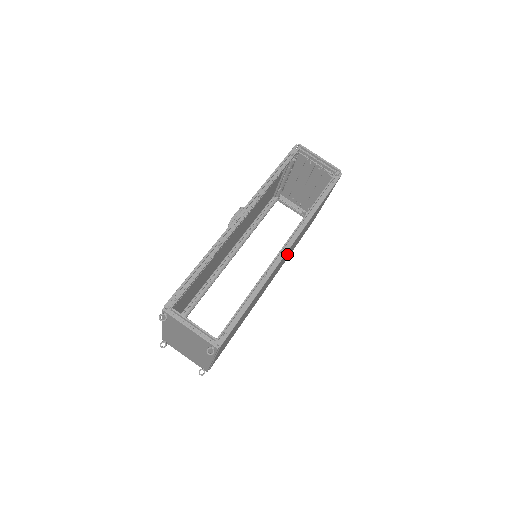
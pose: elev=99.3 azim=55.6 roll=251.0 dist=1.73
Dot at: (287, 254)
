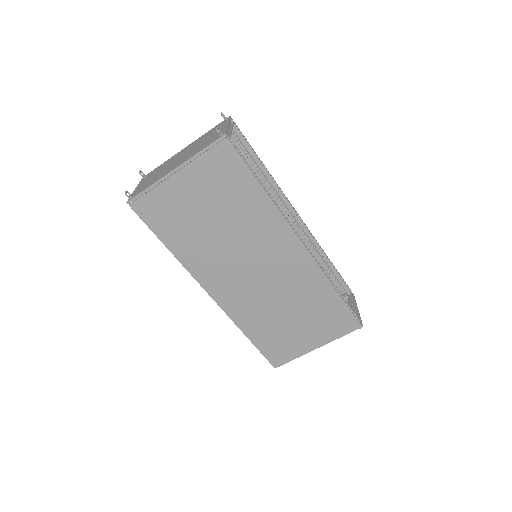
Dot at: (277, 275)
